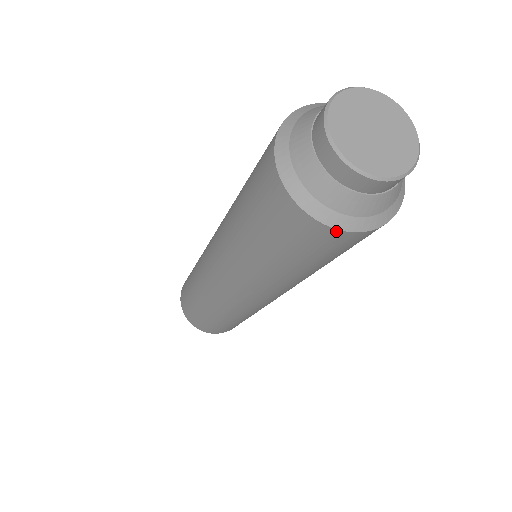
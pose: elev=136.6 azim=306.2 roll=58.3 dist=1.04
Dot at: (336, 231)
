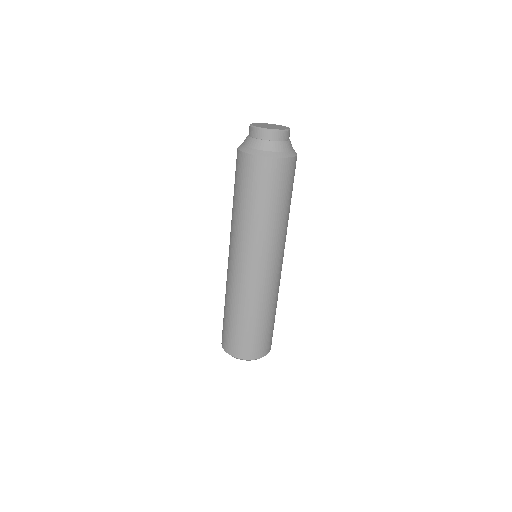
Dot at: (258, 157)
